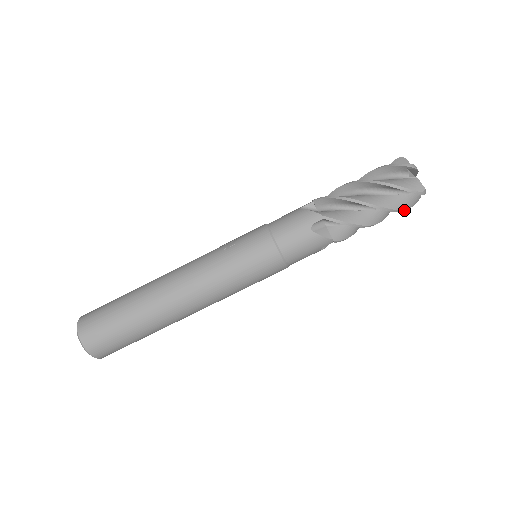
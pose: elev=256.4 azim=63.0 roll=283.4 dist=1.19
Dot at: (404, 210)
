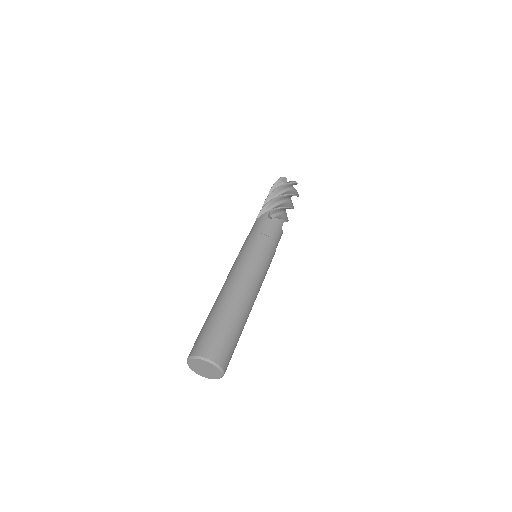
Dot at: (297, 196)
